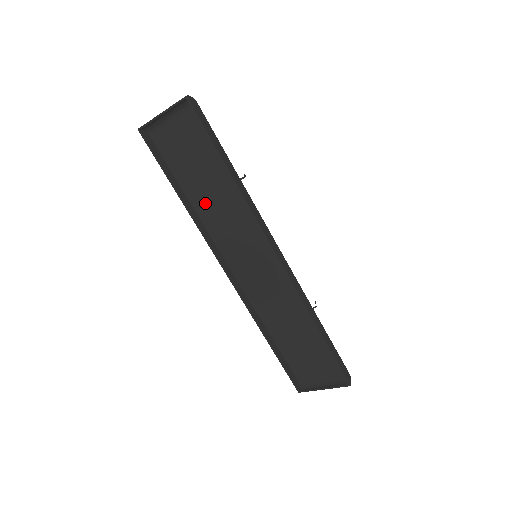
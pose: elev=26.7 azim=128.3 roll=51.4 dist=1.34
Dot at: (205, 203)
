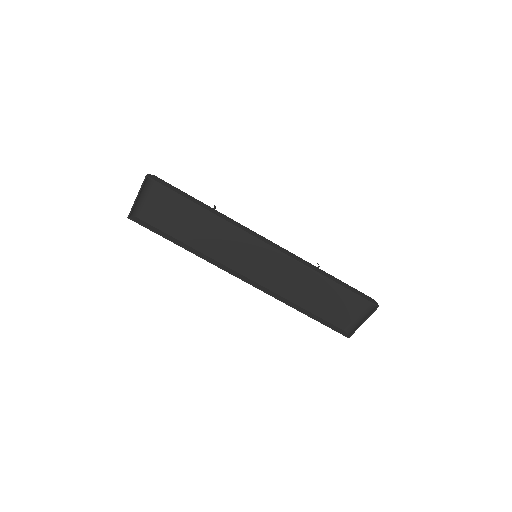
Dot at: (199, 240)
